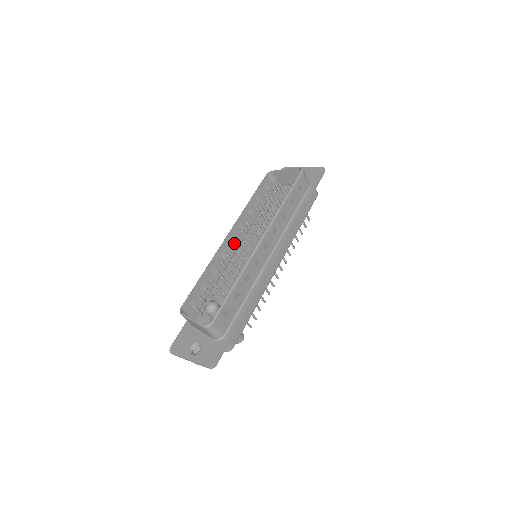
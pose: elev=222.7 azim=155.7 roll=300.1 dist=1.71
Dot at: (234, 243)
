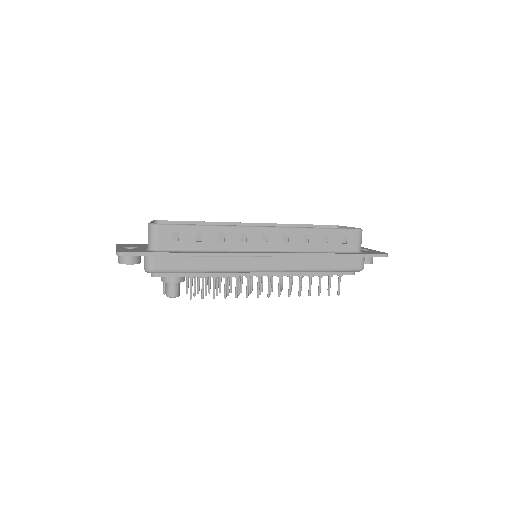
Dot at: occluded
